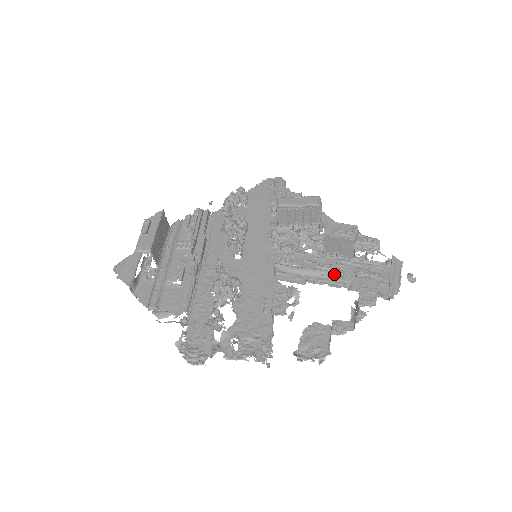
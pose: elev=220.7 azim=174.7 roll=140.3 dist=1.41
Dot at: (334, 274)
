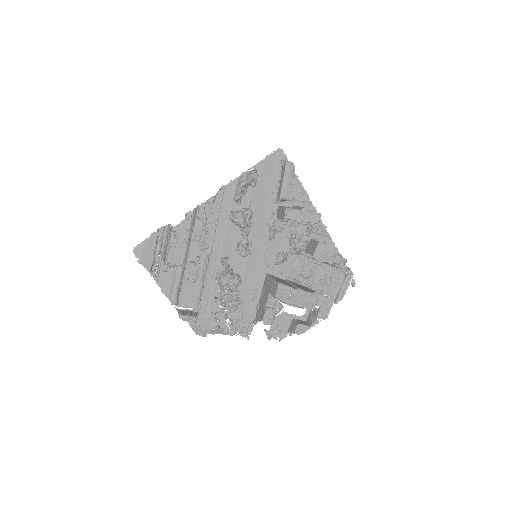
Dot at: (307, 276)
